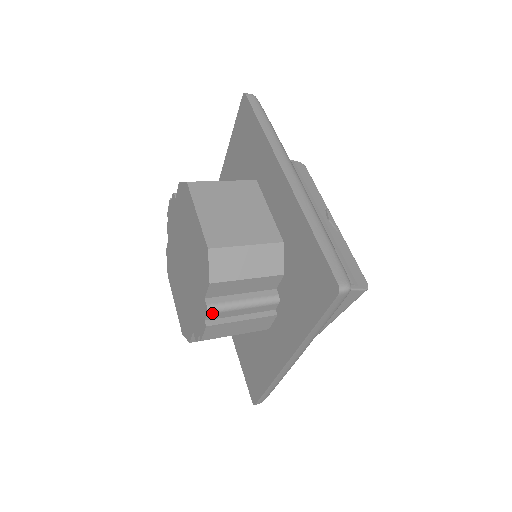
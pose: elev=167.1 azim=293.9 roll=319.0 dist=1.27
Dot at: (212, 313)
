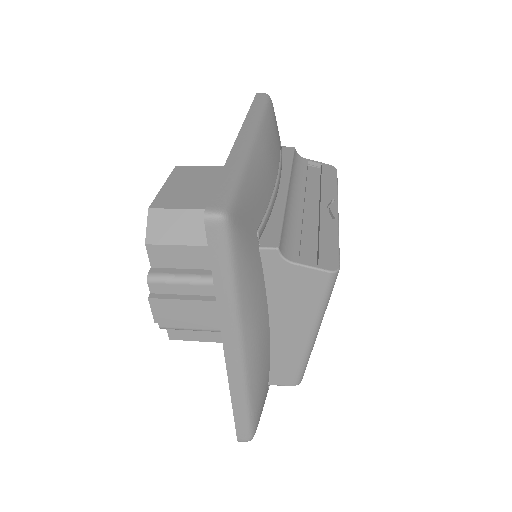
Dot at: (153, 283)
